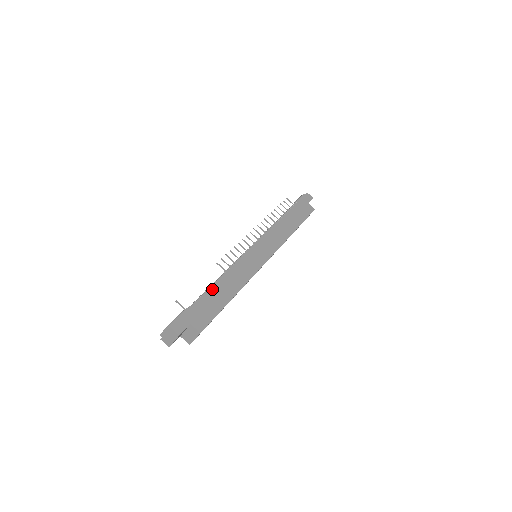
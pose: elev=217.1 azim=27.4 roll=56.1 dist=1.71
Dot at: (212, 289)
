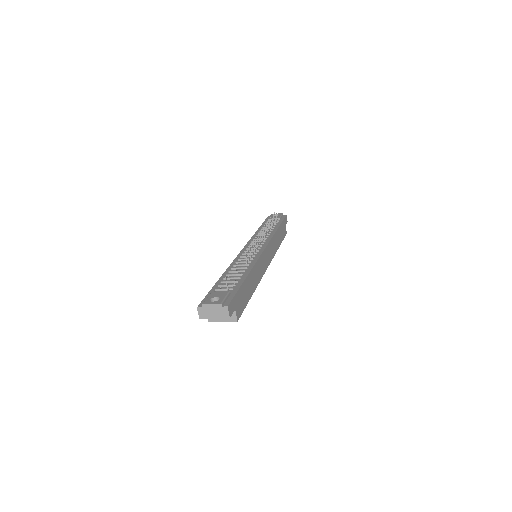
Dot at: (247, 279)
